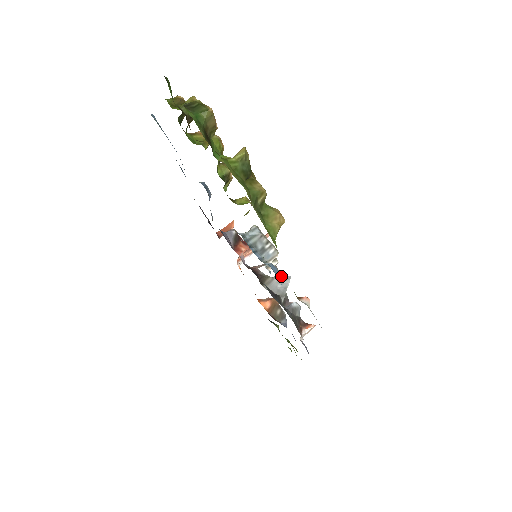
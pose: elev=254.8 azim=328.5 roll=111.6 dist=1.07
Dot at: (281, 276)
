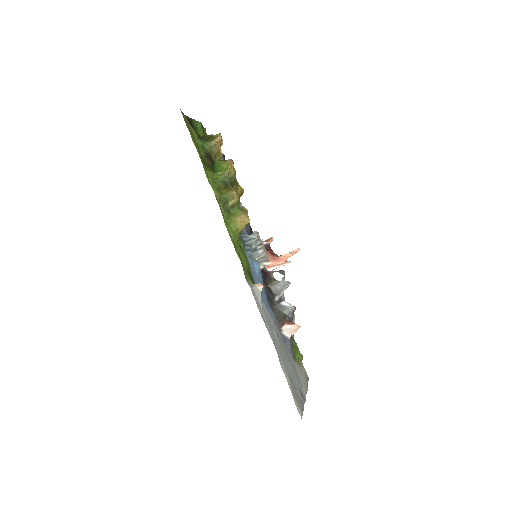
Dot at: (284, 281)
